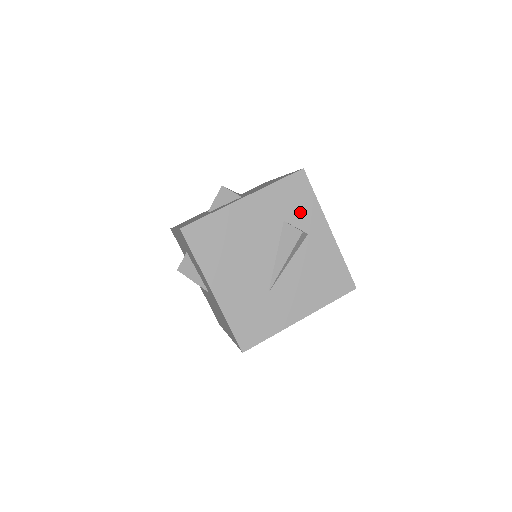
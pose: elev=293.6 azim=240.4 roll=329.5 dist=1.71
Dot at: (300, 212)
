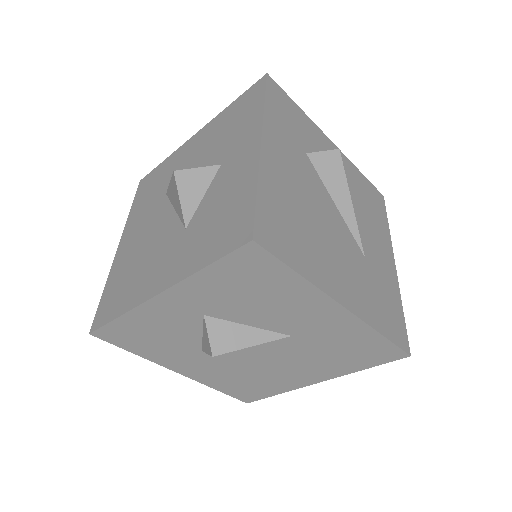
Dot at: (305, 134)
